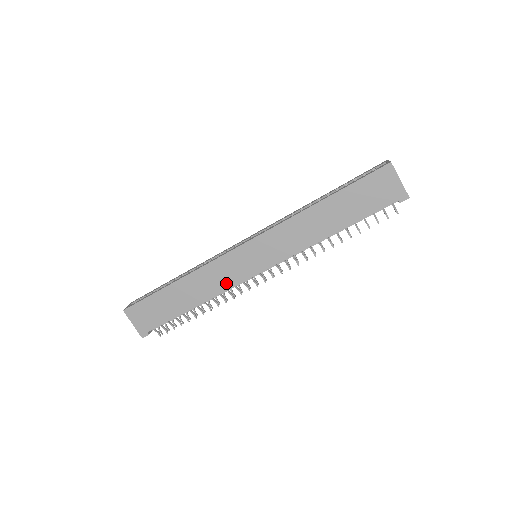
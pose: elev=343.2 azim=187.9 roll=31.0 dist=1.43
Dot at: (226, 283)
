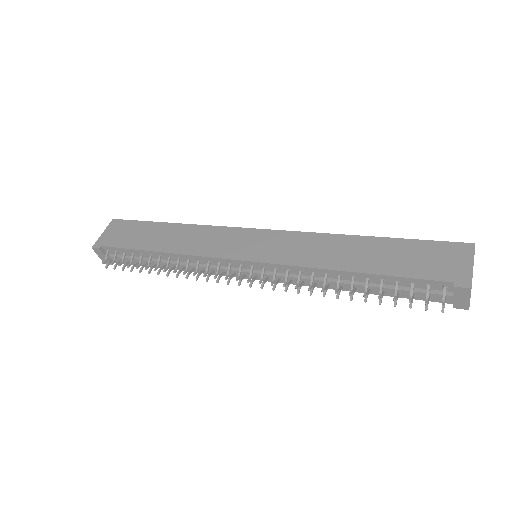
Dot at: (206, 250)
